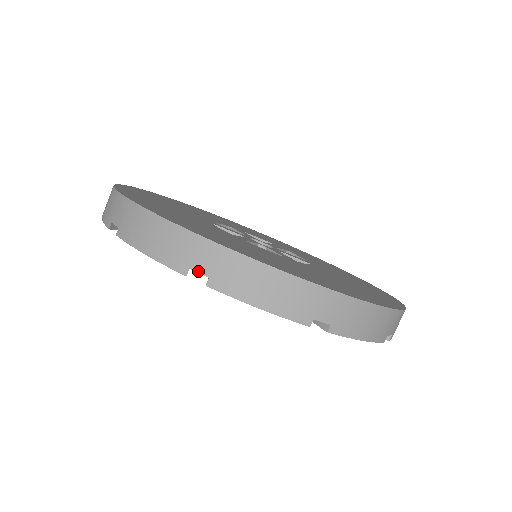
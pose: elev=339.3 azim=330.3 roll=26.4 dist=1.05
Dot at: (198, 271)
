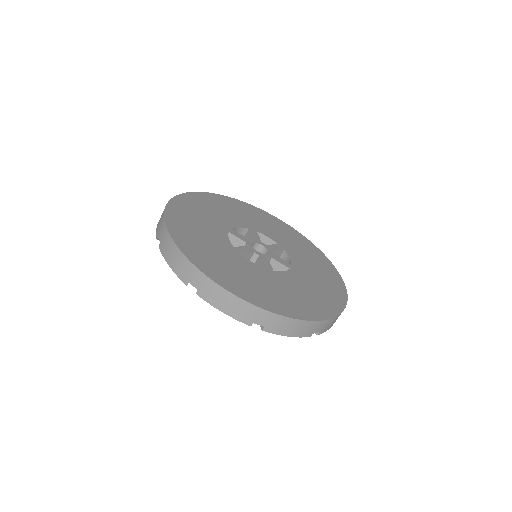
Dot at: (193, 285)
